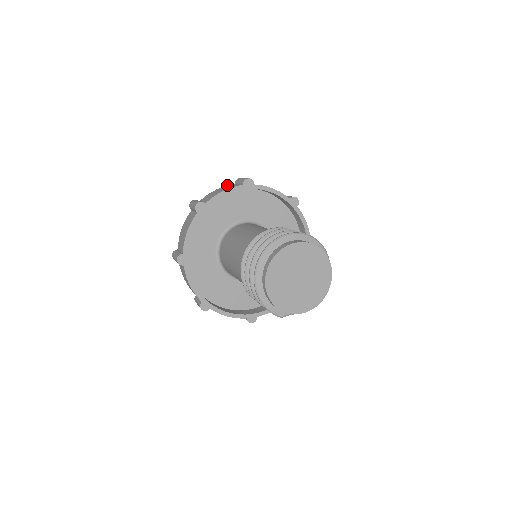
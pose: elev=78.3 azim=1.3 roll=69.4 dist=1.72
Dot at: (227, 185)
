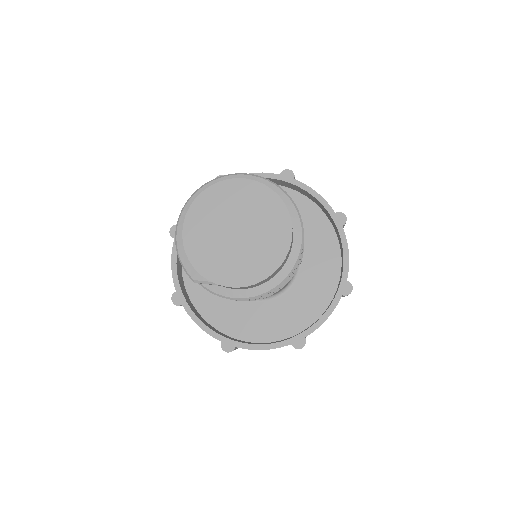
Dot at: occluded
